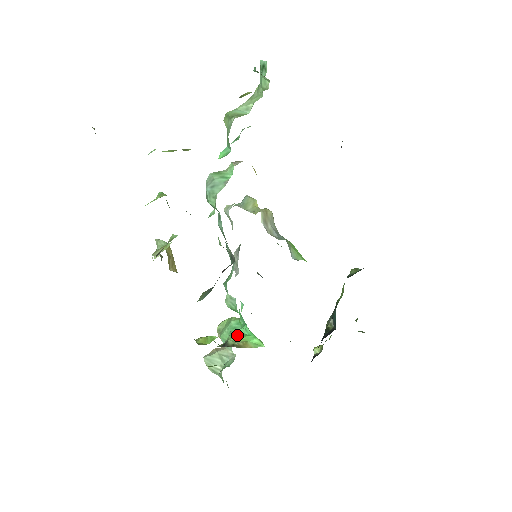
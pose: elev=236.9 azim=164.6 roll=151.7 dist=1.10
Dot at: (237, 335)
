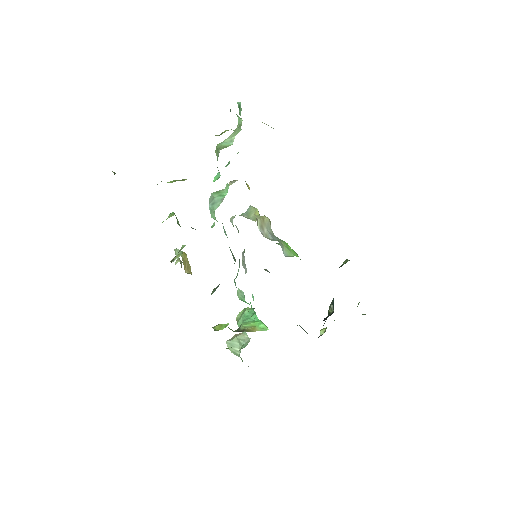
Dot at: (248, 322)
